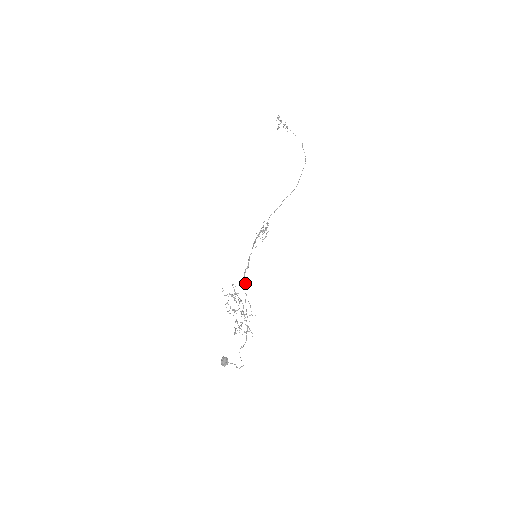
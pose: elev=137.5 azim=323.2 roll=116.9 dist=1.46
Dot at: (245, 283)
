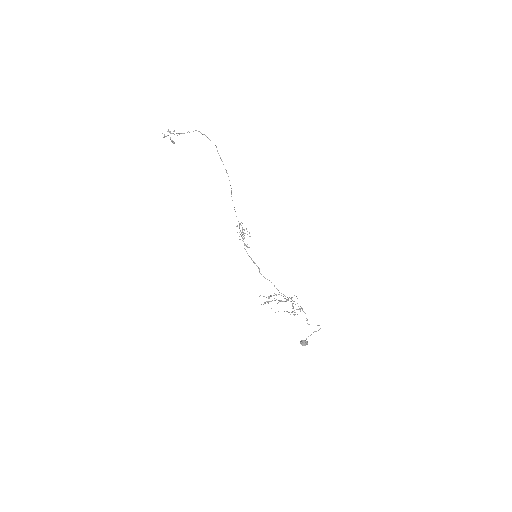
Dot at: occluded
